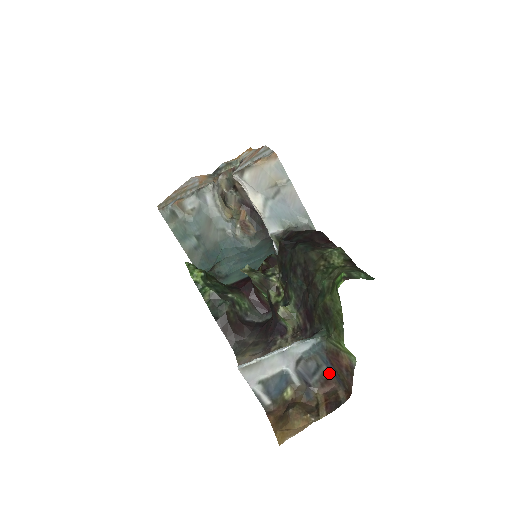
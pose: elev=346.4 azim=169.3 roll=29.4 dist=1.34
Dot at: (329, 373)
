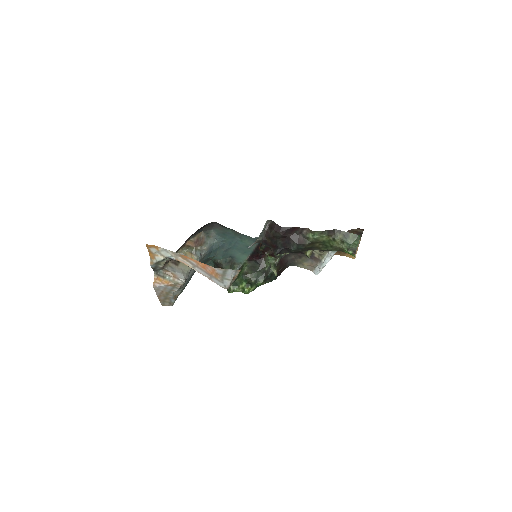
Dot at: occluded
